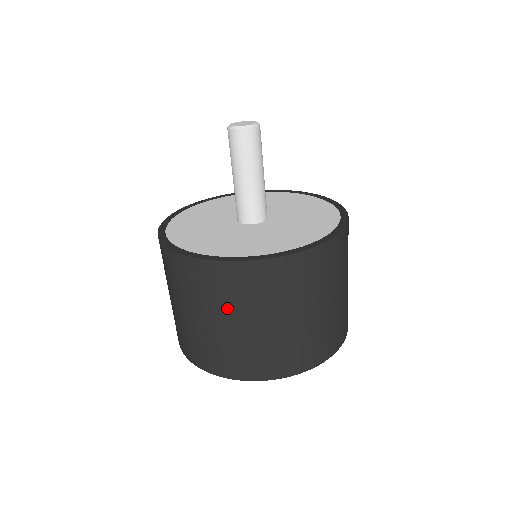
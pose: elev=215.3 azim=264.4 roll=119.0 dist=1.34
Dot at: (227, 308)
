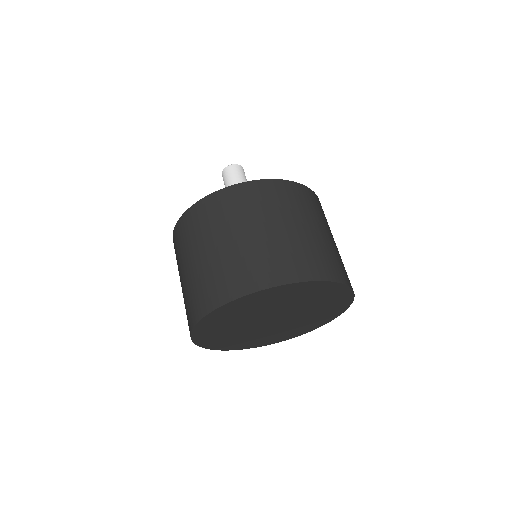
Dot at: (222, 228)
